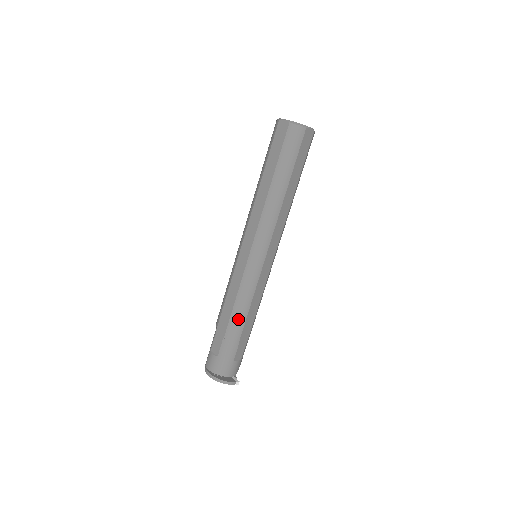
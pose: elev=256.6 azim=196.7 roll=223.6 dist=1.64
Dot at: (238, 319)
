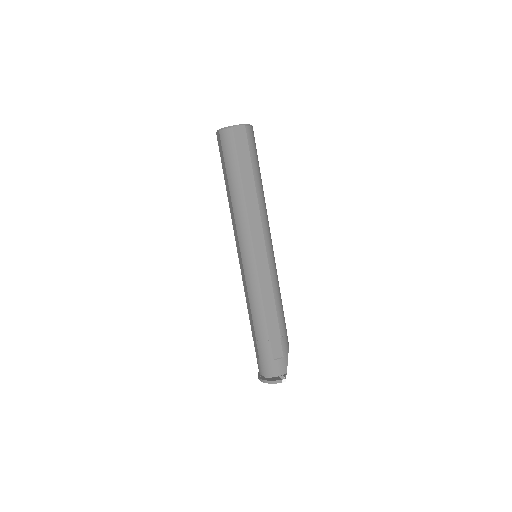
Dot at: (258, 319)
